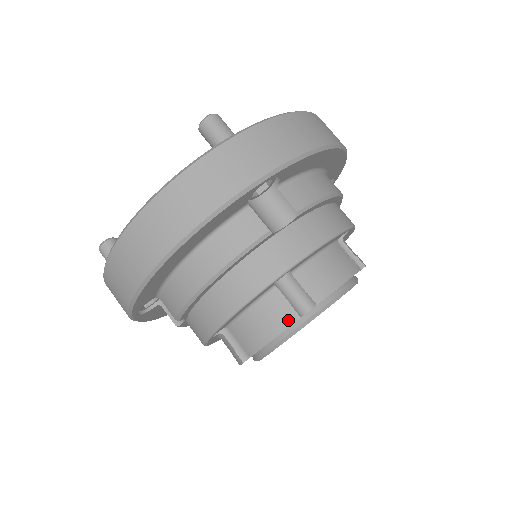
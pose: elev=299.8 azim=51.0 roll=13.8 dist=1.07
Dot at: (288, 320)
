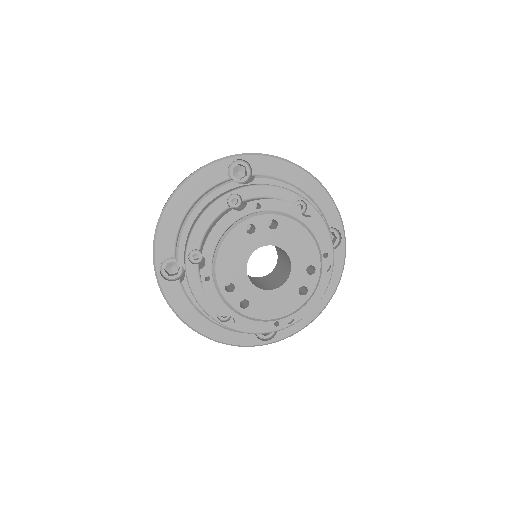
Dot at: (226, 213)
